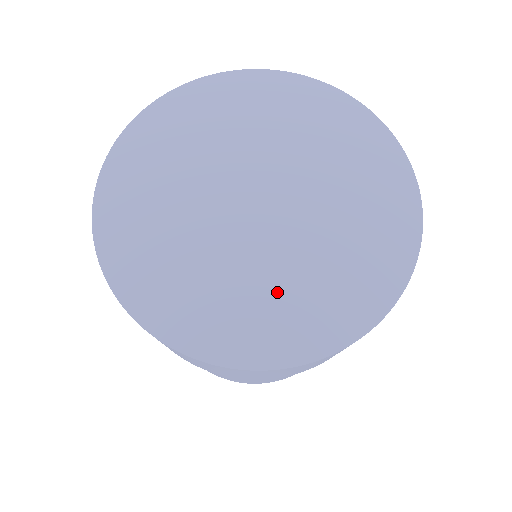
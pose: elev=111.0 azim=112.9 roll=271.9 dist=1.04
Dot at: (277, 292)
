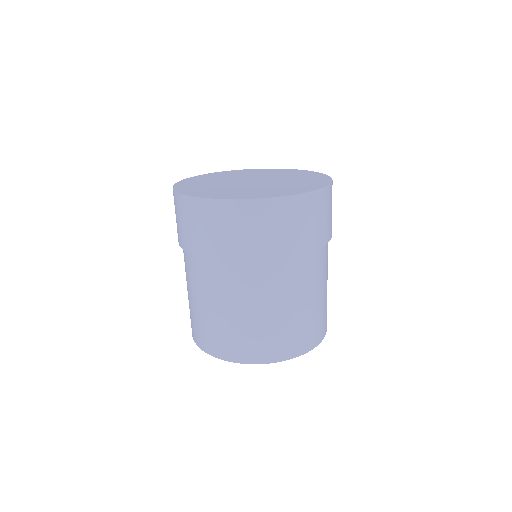
Dot at: (227, 190)
